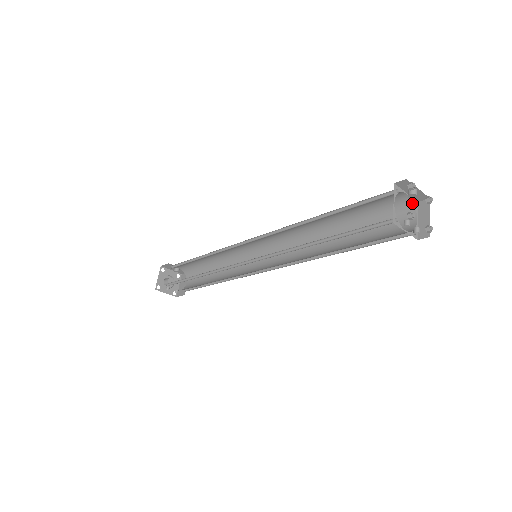
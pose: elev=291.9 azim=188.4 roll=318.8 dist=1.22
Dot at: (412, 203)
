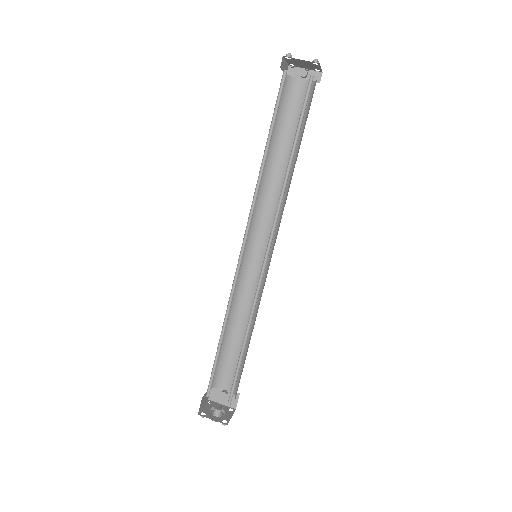
Dot at: (312, 82)
